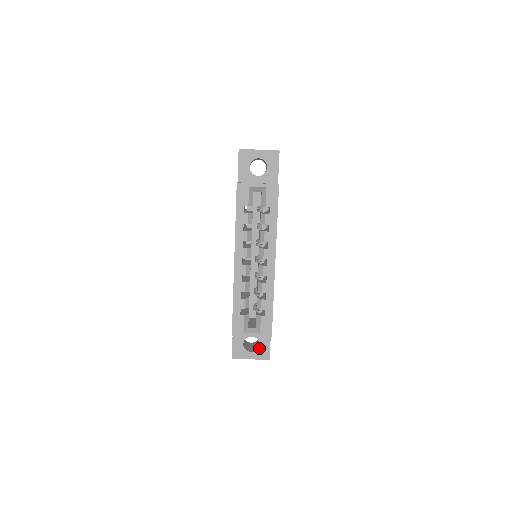
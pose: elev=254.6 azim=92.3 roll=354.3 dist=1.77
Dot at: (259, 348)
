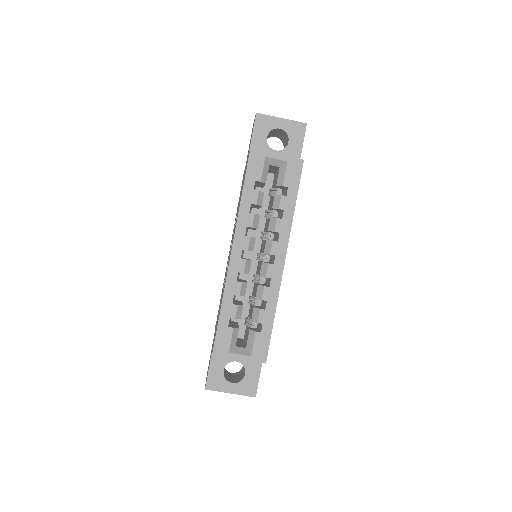
Dot at: (244, 379)
